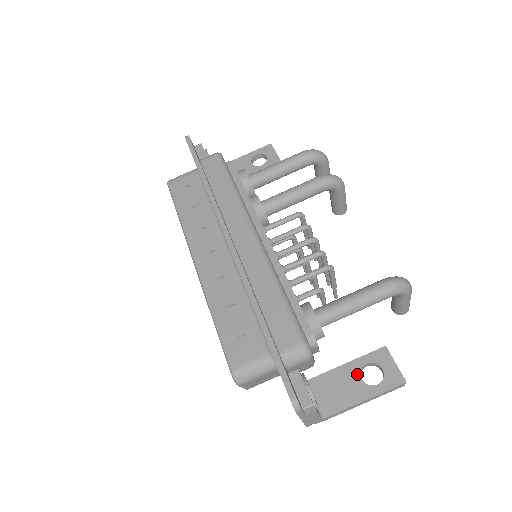
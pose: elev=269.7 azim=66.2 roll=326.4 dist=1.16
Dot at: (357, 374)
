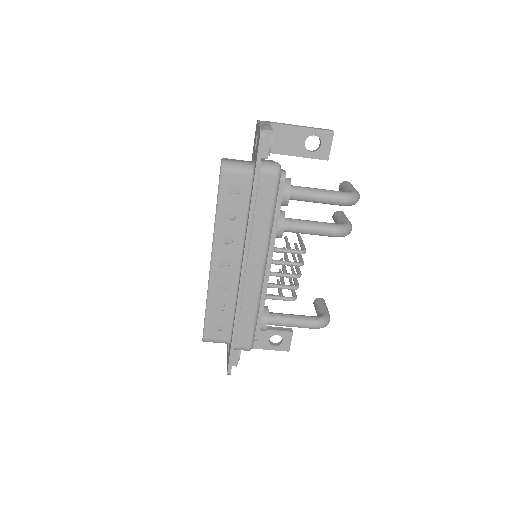
Dot at: (269, 337)
